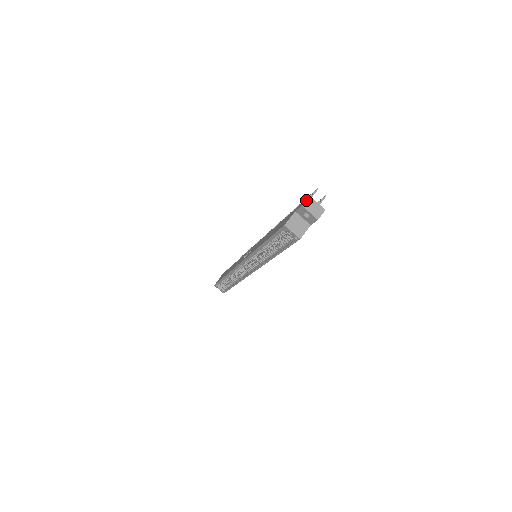
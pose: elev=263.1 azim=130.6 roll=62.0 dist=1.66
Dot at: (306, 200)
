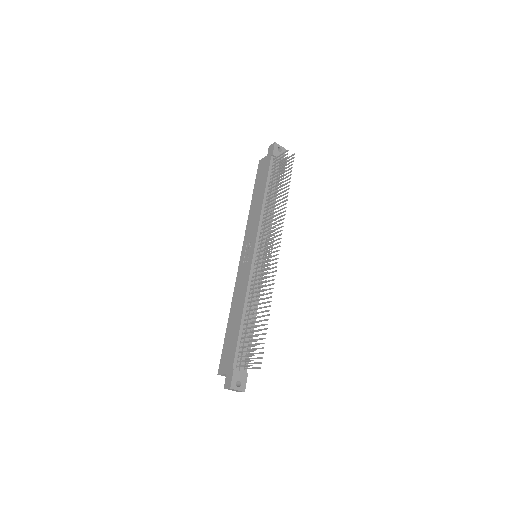
Dot at: occluded
